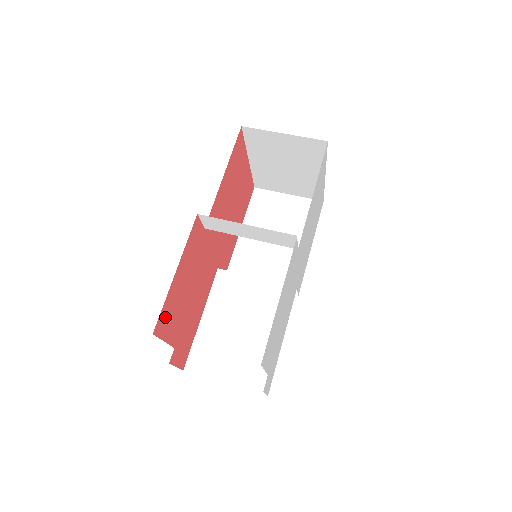
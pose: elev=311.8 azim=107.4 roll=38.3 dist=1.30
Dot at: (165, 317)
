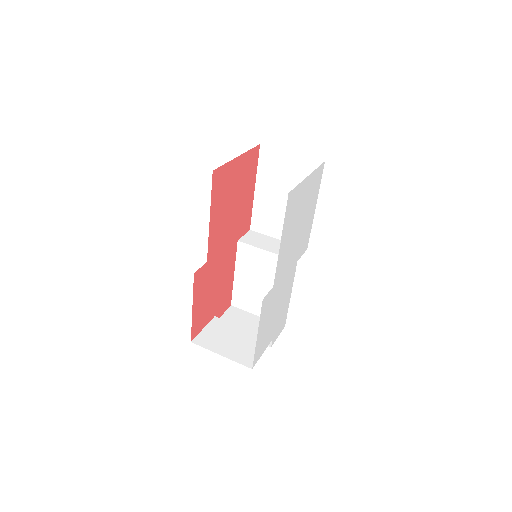
Dot at: (197, 326)
